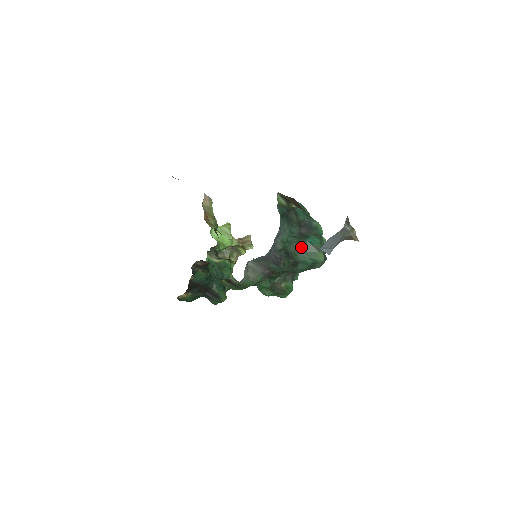
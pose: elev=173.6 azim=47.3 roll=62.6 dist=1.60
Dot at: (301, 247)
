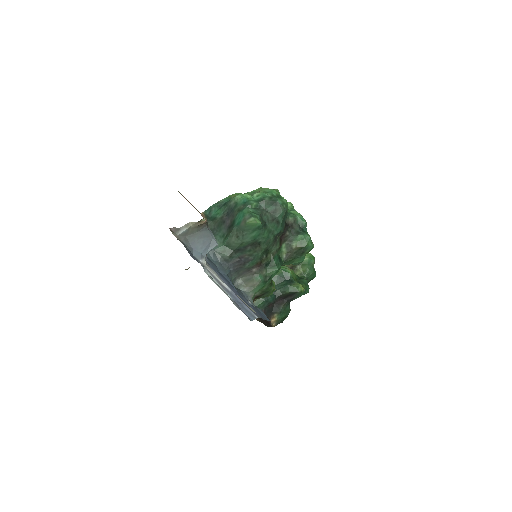
Dot at: (237, 236)
